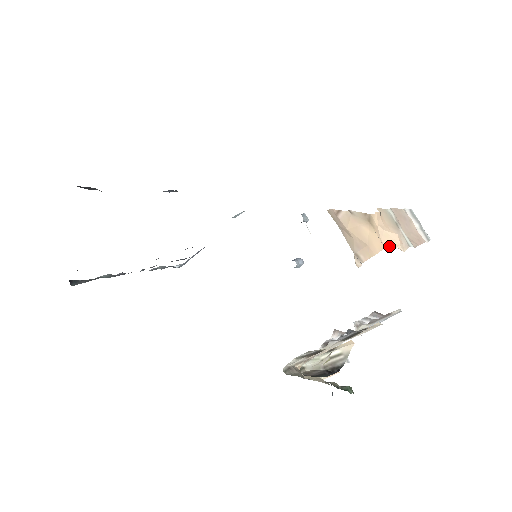
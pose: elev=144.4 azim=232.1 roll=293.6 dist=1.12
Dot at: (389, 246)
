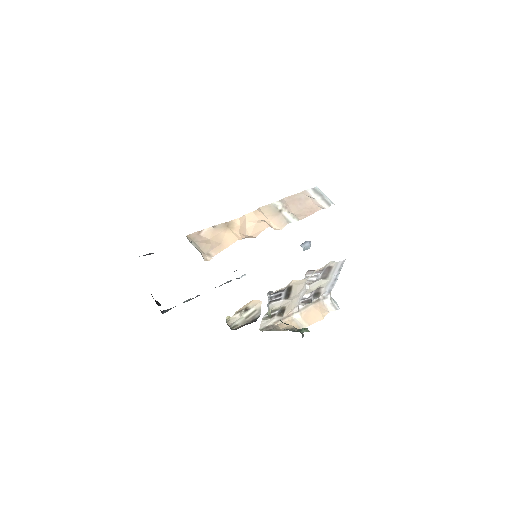
Dot at: (256, 233)
